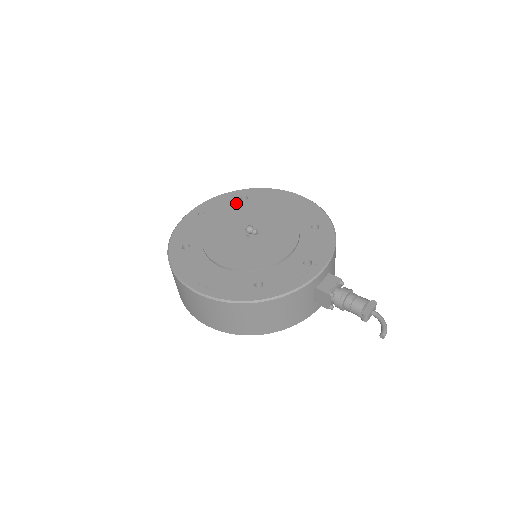
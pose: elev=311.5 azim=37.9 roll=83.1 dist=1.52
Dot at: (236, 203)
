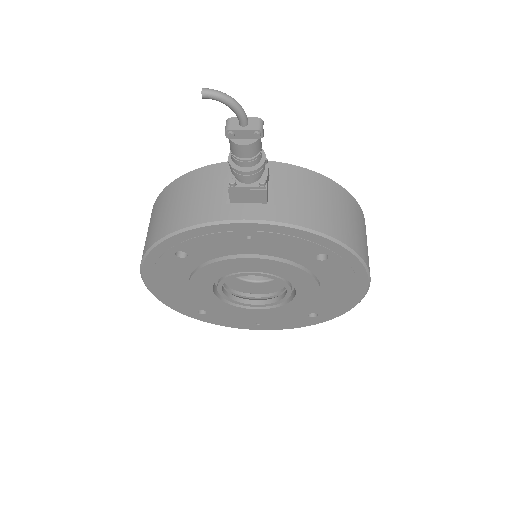
Dot at: occluded
